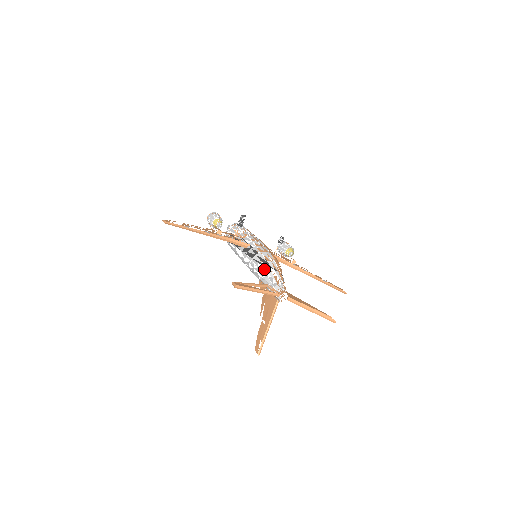
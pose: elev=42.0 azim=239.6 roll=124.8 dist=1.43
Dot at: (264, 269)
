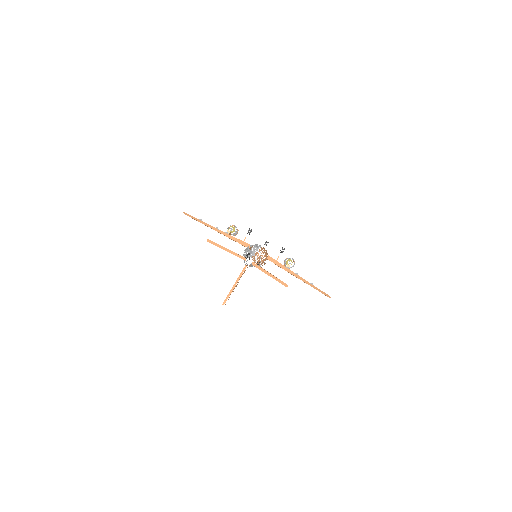
Dot at: (247, 250)
